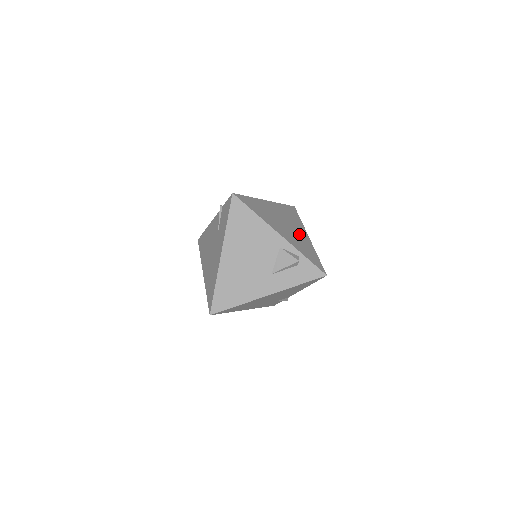
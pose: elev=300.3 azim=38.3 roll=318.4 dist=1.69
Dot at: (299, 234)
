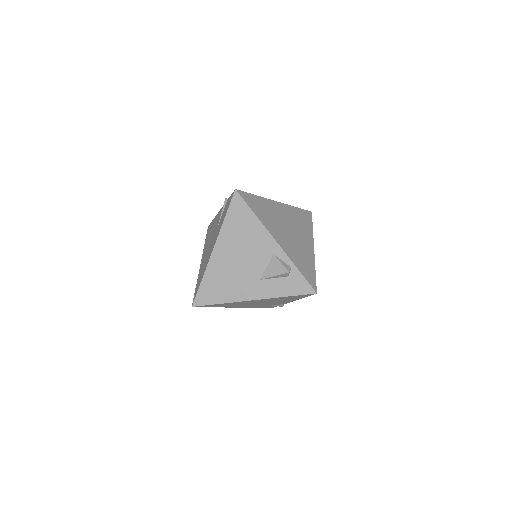
Dot at: (302, 243)
